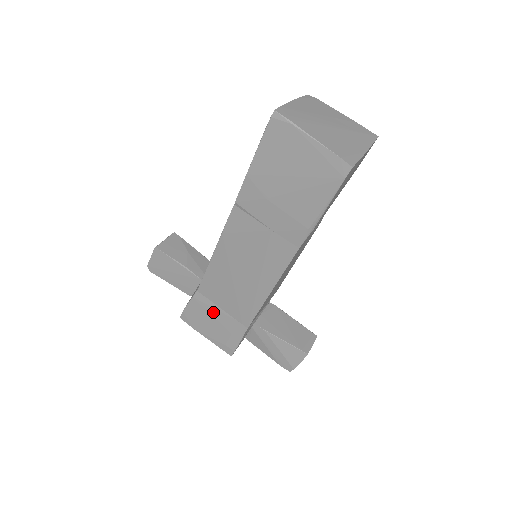
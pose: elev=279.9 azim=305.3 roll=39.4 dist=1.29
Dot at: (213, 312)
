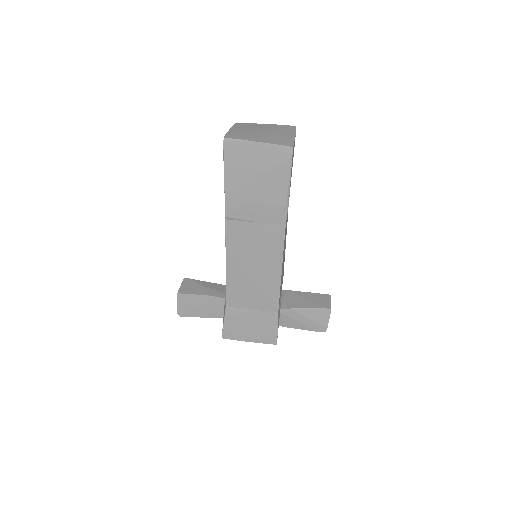
Dot at: (246, 316)
